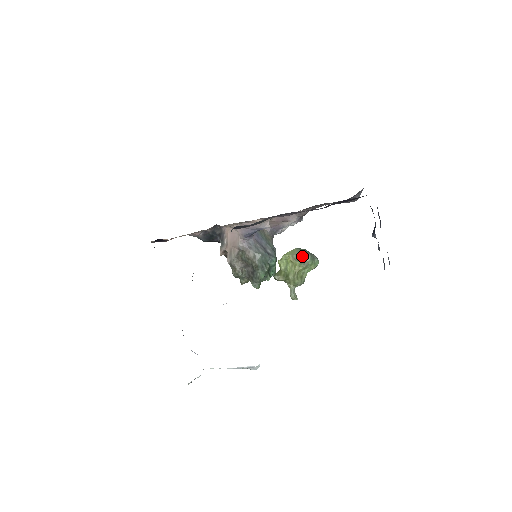
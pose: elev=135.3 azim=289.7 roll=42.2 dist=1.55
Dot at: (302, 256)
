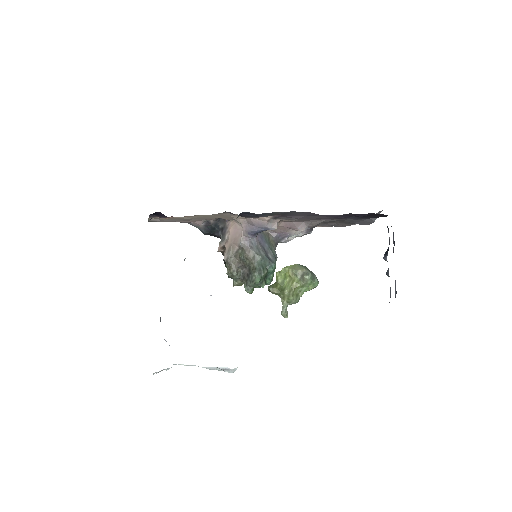
Dot at: (302, 272)
